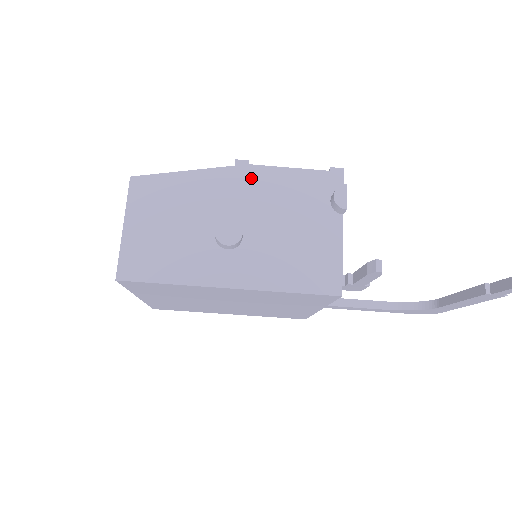
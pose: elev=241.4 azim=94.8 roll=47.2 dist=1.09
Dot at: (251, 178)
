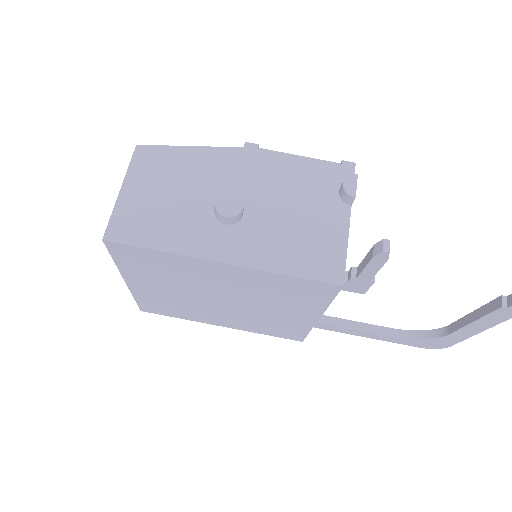
Dot at: (259, 160)
